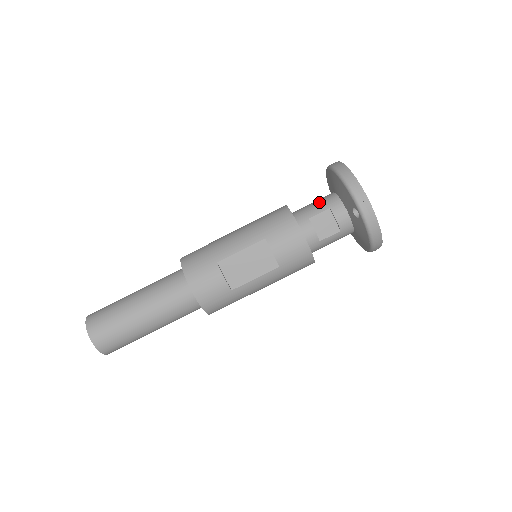
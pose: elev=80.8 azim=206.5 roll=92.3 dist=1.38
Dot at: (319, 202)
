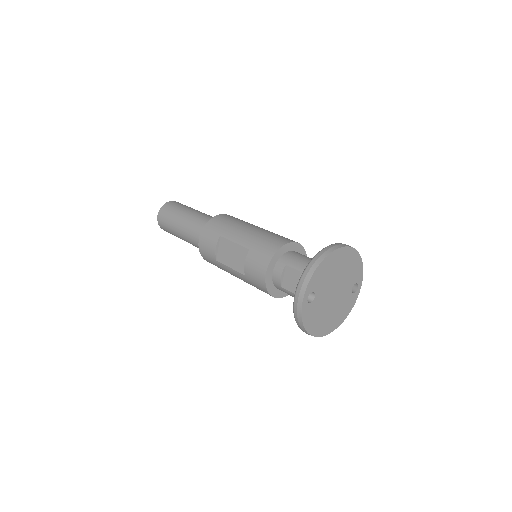
Dot at: (306, 261)
